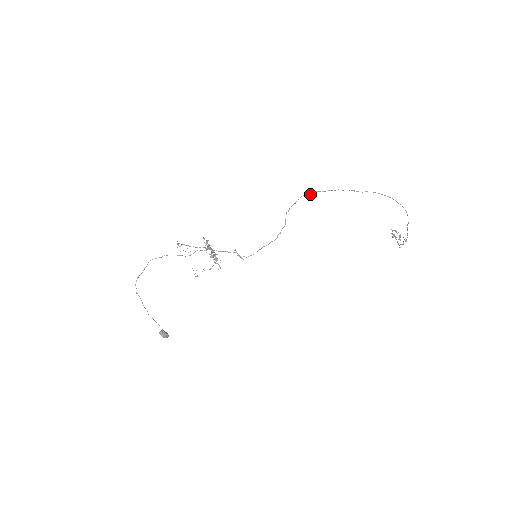
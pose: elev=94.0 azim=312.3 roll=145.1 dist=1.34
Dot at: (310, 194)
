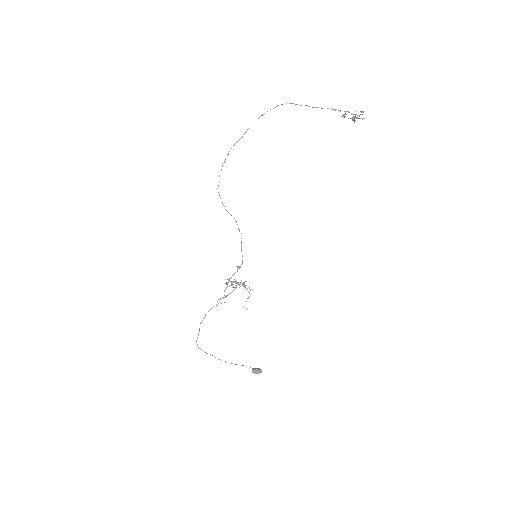
Dot at: (219, 182)
